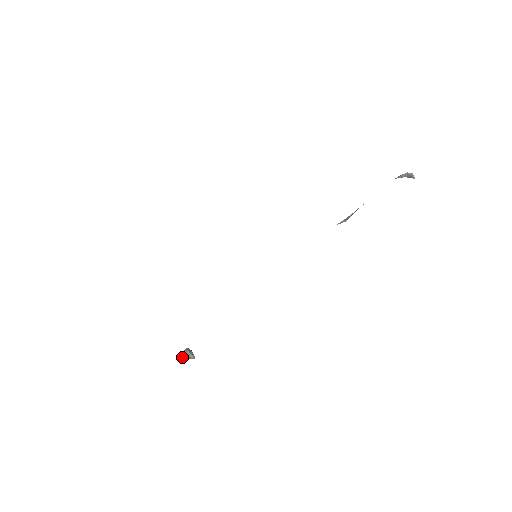
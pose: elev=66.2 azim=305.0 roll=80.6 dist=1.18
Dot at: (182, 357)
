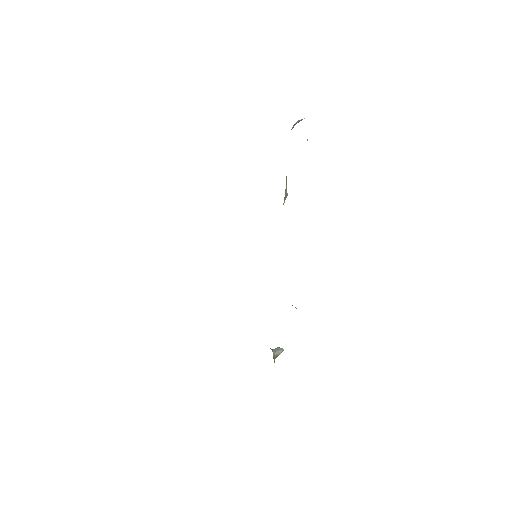
Dot at: occluded
